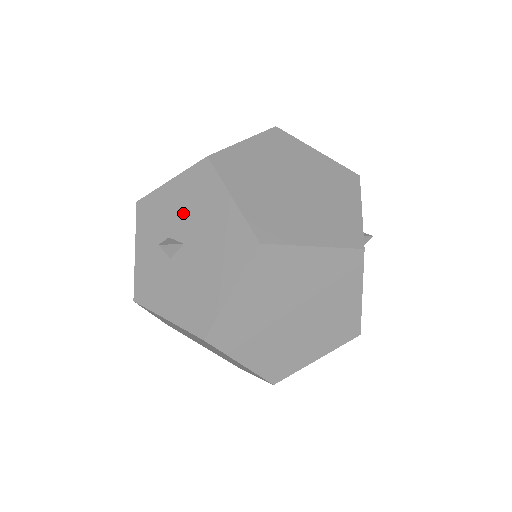
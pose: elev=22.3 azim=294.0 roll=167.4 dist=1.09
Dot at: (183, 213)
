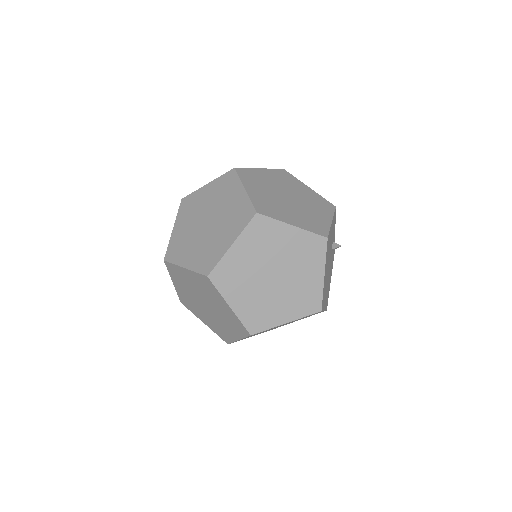
Dot at: occluded
